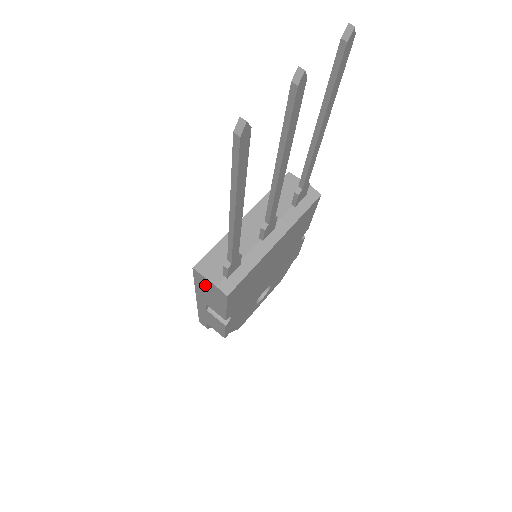
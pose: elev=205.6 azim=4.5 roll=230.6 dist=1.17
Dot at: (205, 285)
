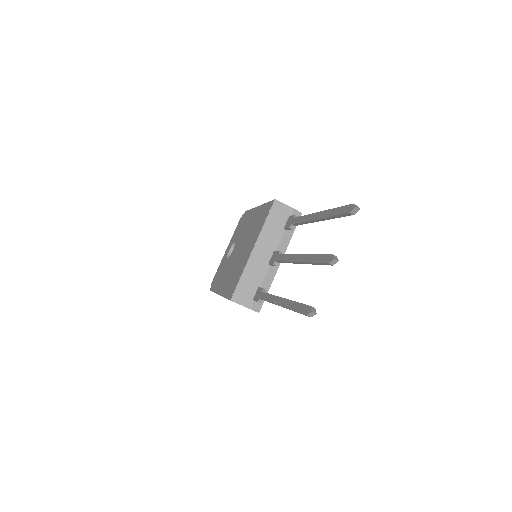
Dot at: occluded
